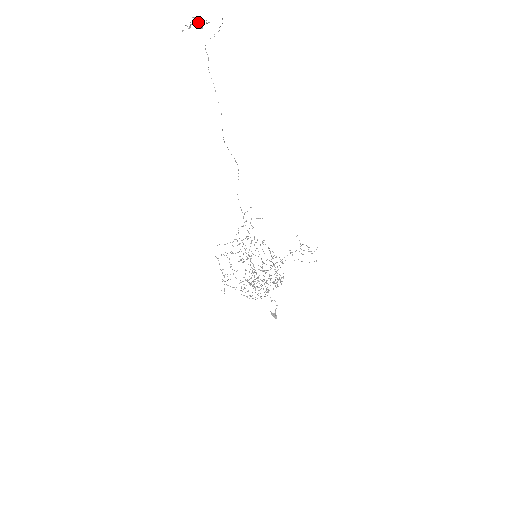
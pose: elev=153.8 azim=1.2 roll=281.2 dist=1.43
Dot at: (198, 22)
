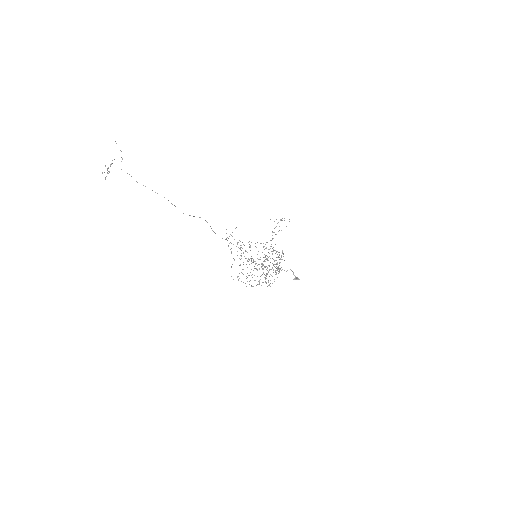
Dot at: (110, 165)
